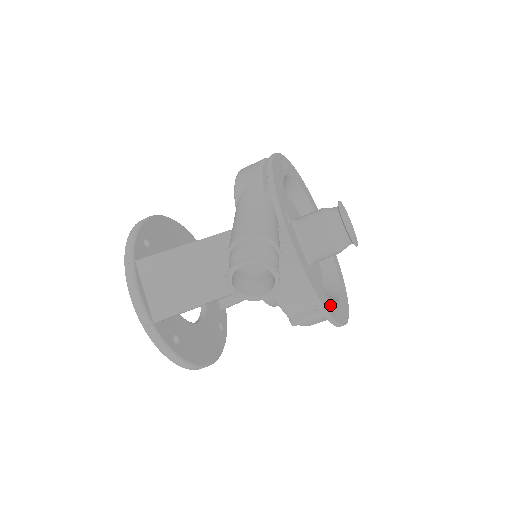
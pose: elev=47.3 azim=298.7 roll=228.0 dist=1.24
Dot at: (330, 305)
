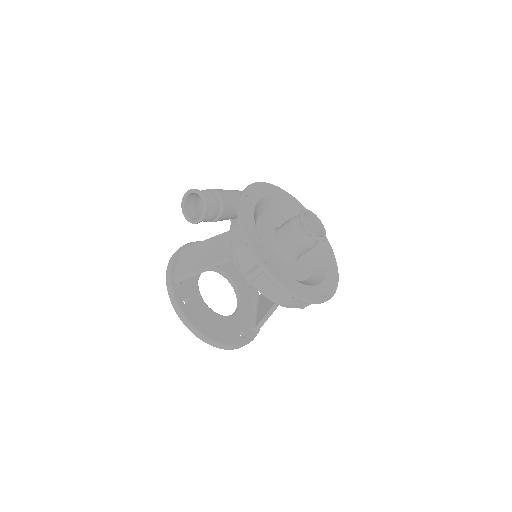
Dot at: (272, 265)
